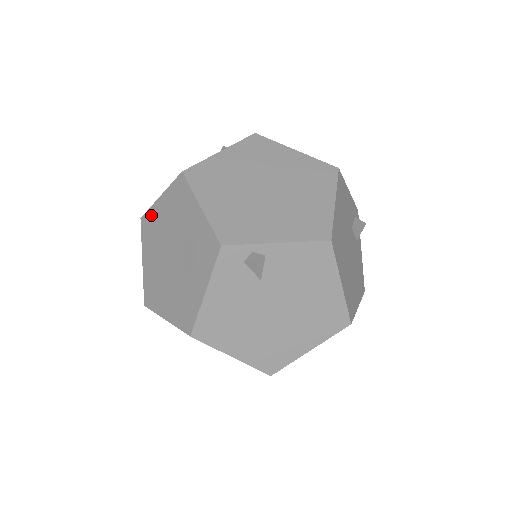
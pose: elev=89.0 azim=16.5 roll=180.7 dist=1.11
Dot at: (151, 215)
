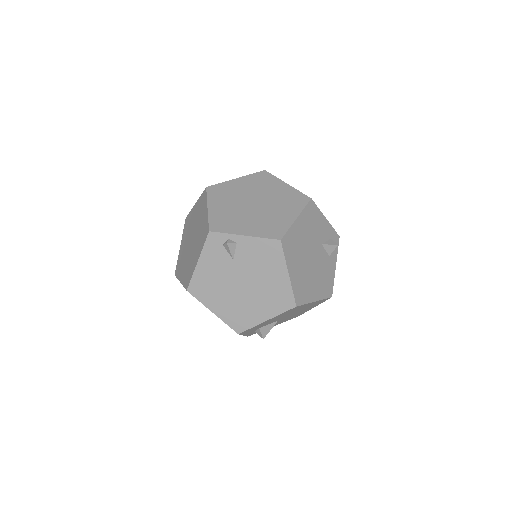
Dot at: (190, 215)
